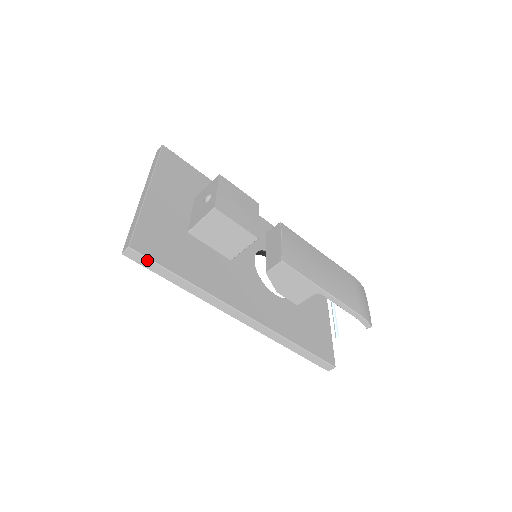
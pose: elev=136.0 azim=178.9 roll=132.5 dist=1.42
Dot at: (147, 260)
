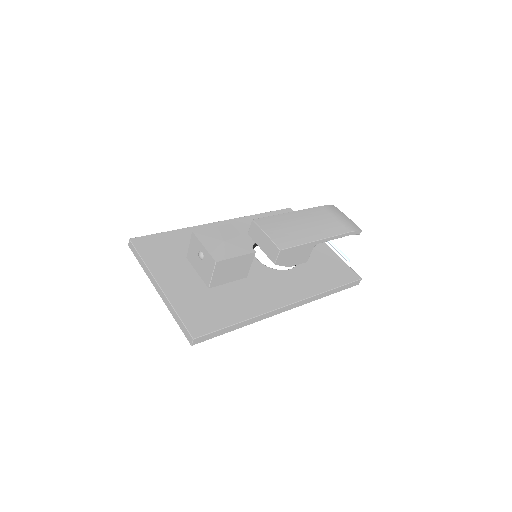
Dot at: (209, 335)
